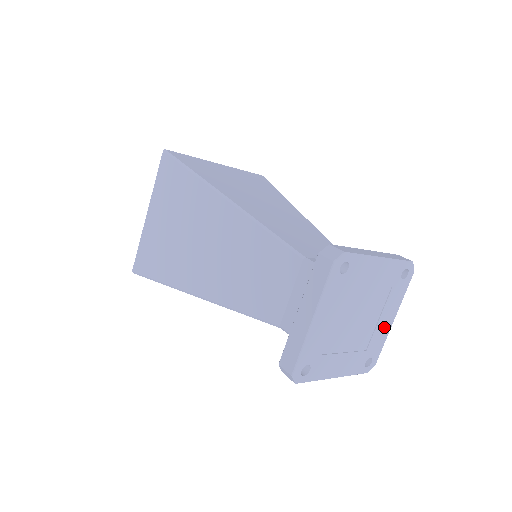
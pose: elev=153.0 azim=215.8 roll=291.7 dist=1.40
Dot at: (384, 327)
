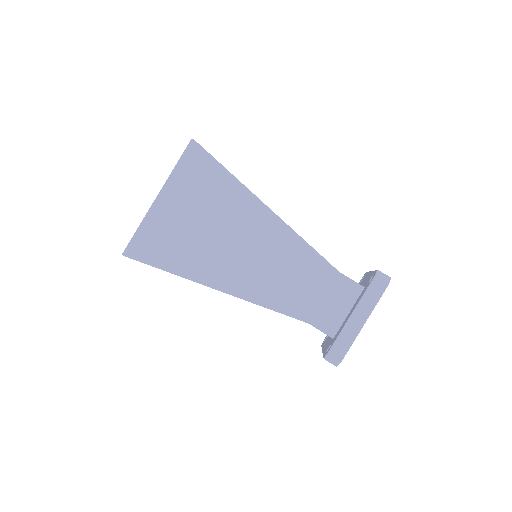
Dot at: occluded
